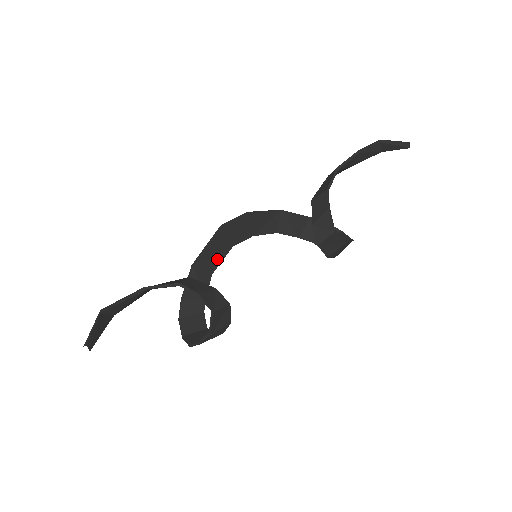
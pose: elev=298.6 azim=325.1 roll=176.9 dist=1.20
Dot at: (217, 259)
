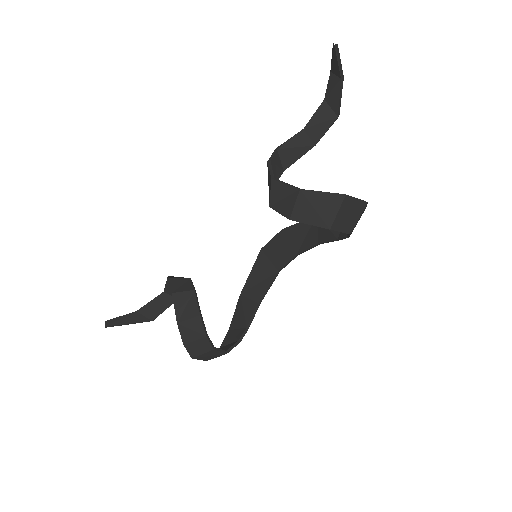
Dot at: (263, 286)
